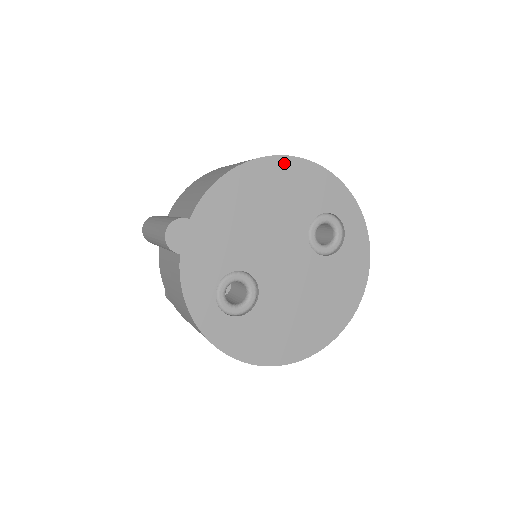
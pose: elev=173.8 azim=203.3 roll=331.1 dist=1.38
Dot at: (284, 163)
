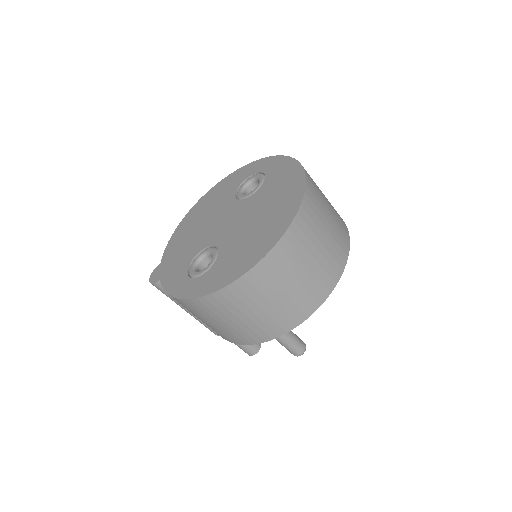
Dot at: (204, 198)
